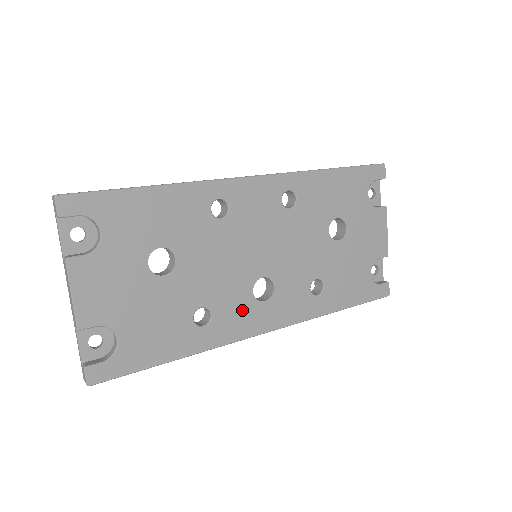
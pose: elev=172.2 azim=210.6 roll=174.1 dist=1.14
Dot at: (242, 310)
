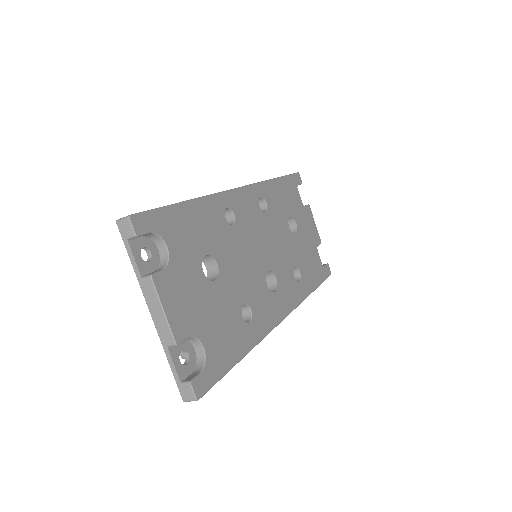
Dot at: (266, 302)
